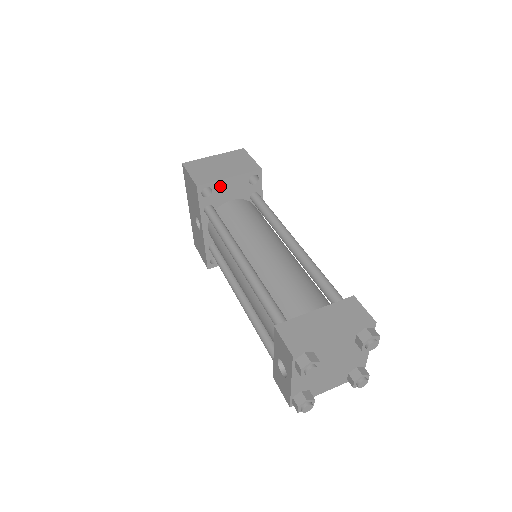
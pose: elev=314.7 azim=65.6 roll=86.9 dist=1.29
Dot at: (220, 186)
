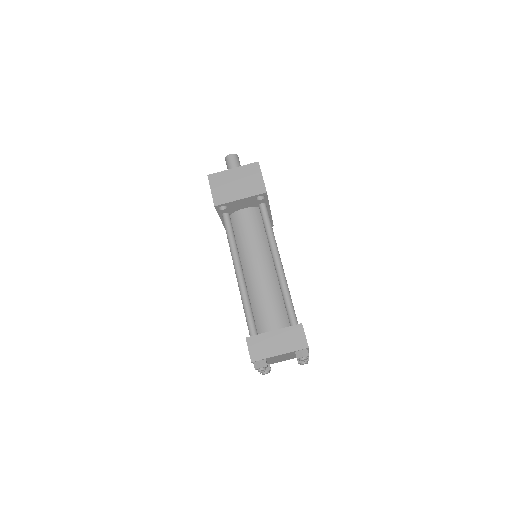
Dot at: (233, 204)
